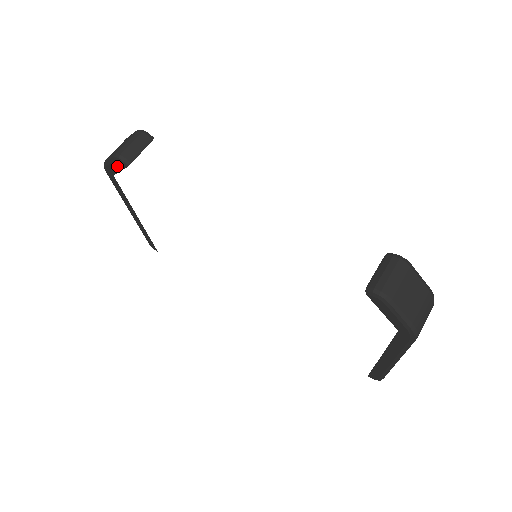
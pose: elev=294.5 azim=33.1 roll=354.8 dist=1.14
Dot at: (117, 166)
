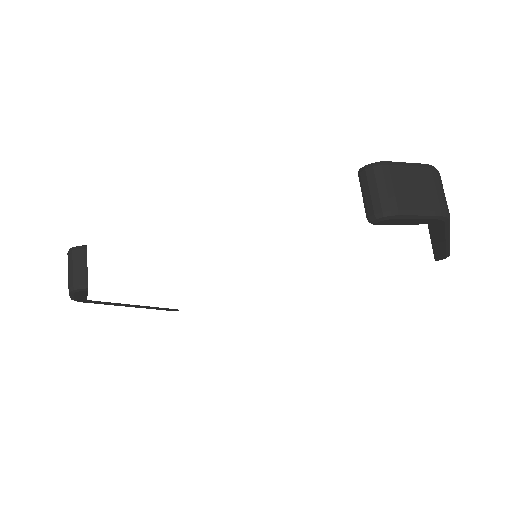
Dot at: (81, 294)
